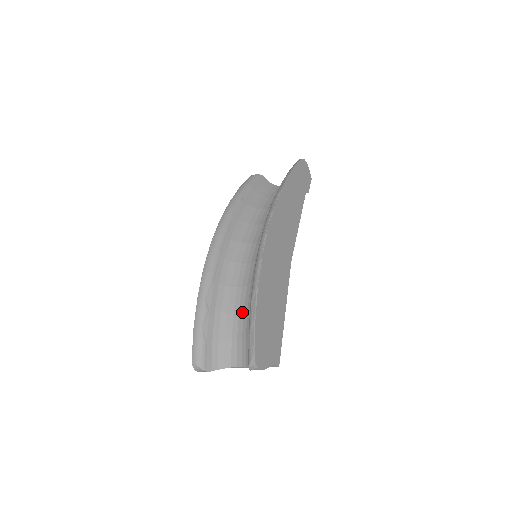
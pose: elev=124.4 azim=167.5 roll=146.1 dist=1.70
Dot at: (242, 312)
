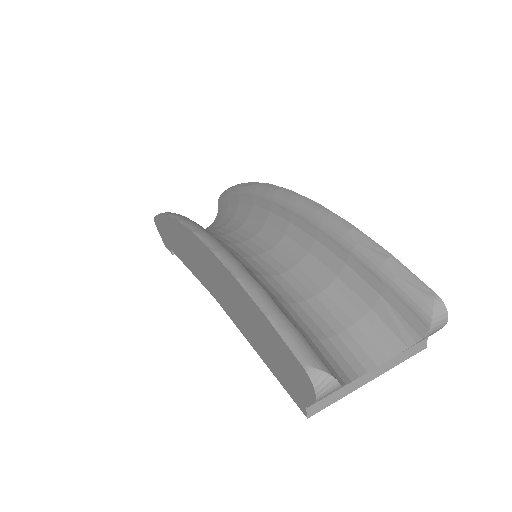
Dot at: (312, 296)
